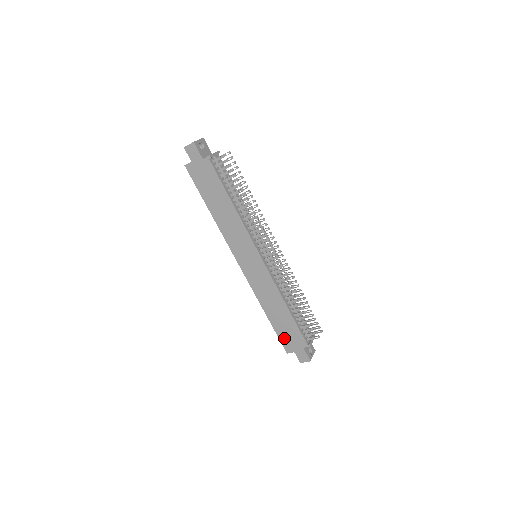
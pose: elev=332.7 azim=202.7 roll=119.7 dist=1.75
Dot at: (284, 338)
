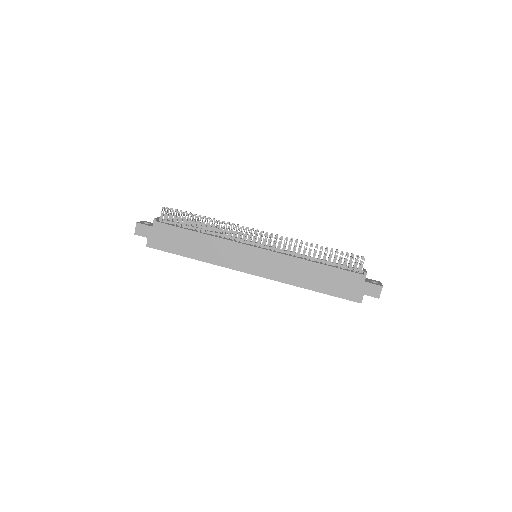
Dot at: (344, 293)
